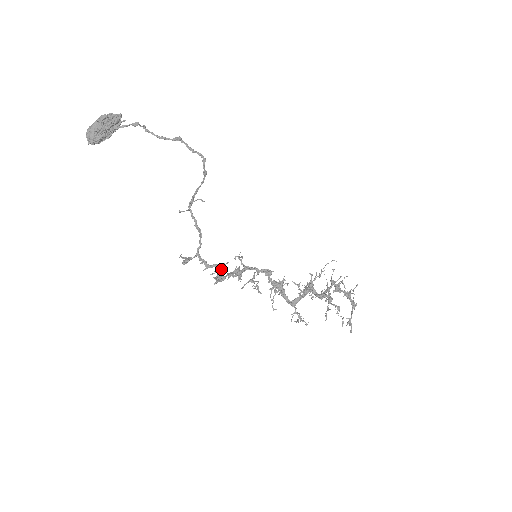
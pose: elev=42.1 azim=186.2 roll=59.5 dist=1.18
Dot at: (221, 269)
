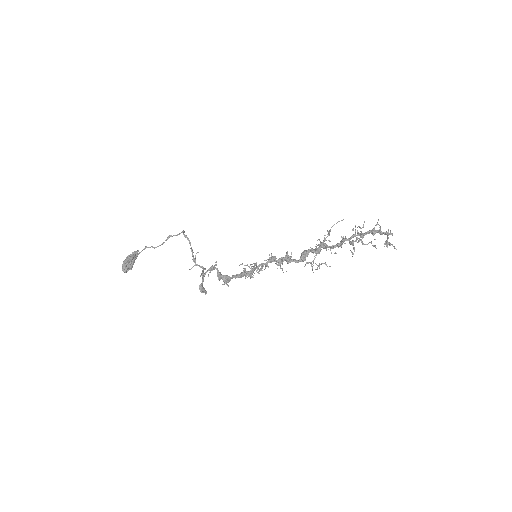
Dot at: (212, 268)
